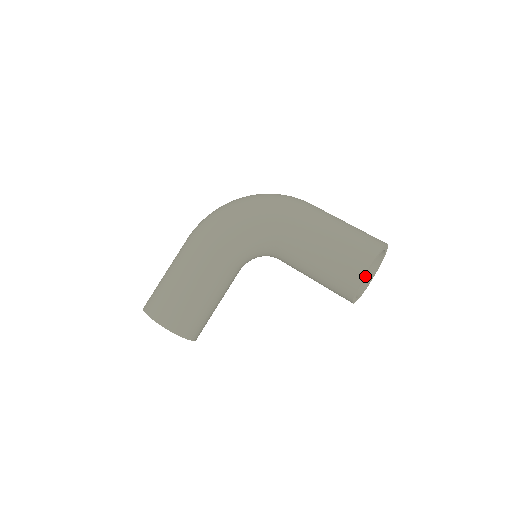
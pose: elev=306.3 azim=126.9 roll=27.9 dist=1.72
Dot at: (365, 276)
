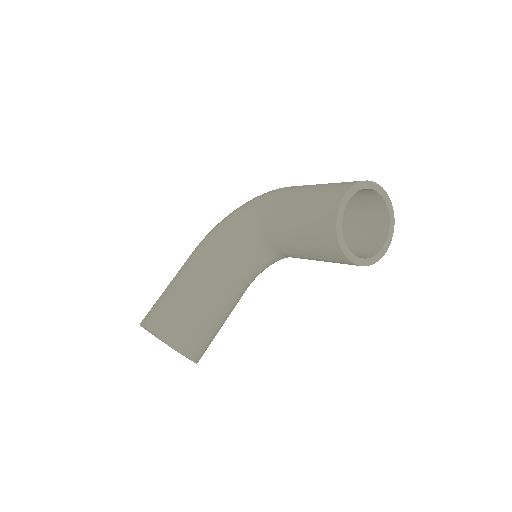
Dot at: (376, 245)
